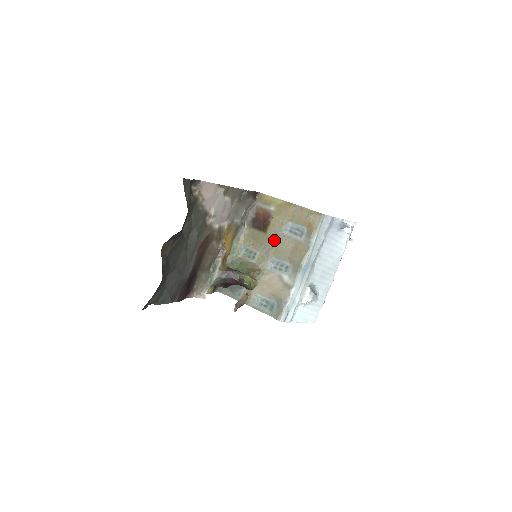
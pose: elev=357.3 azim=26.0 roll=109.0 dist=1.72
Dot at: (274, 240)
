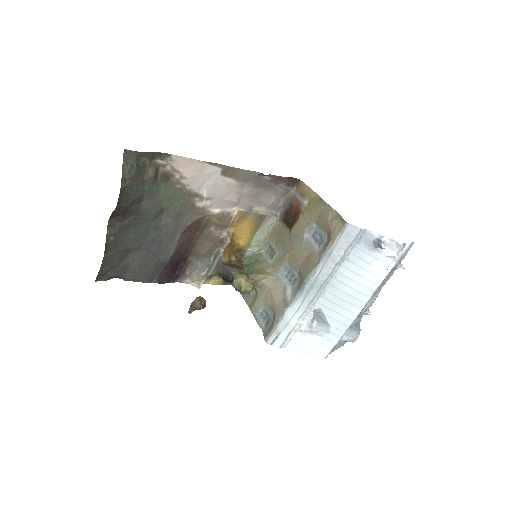
Dot at: (294, 242)
